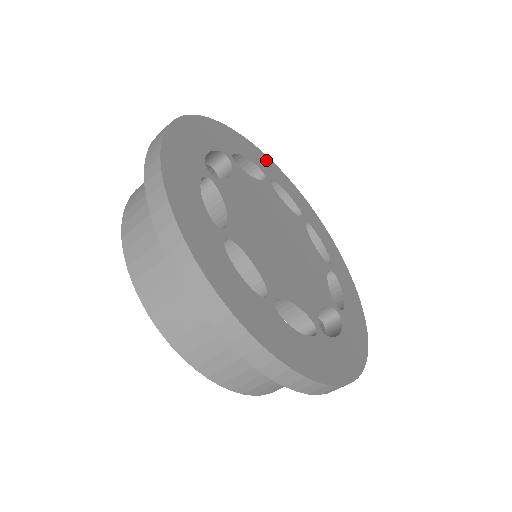
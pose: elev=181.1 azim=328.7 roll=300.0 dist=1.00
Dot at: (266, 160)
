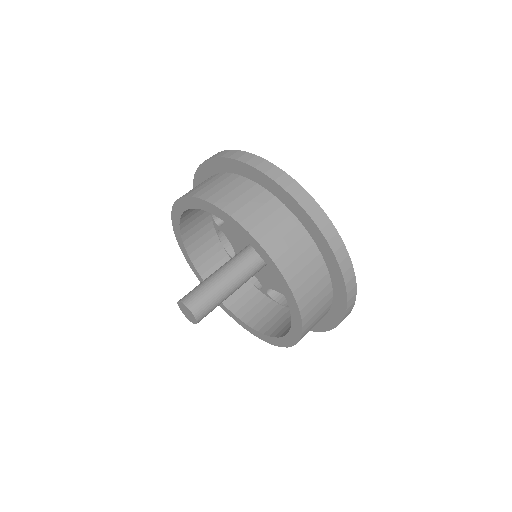
Dot at: occluded
